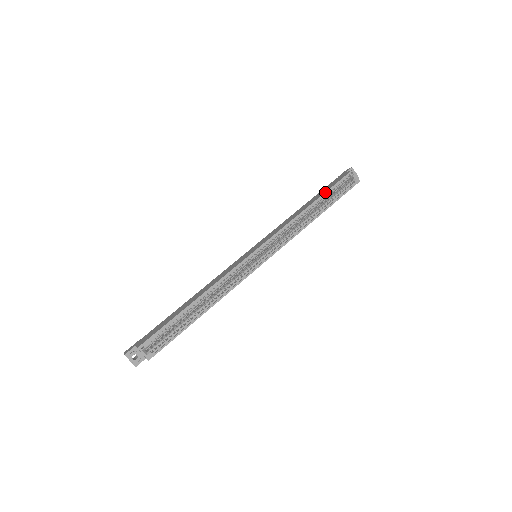
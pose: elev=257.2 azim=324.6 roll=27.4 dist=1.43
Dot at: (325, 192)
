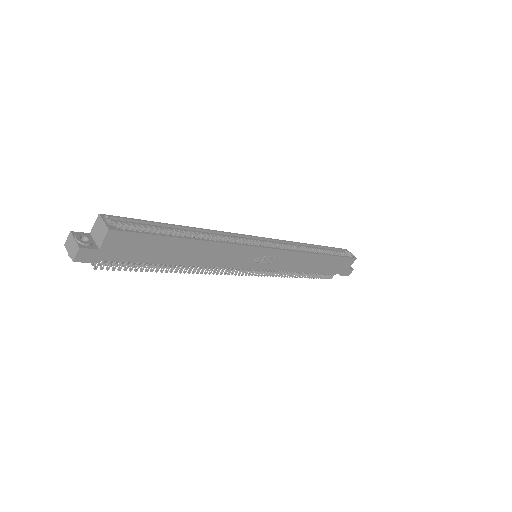
Dot at: (324, 246)
